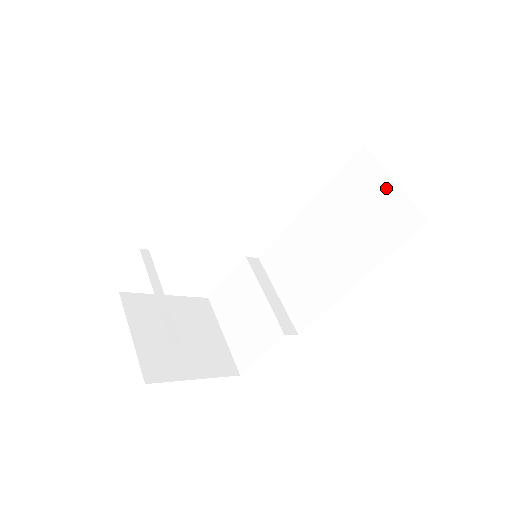
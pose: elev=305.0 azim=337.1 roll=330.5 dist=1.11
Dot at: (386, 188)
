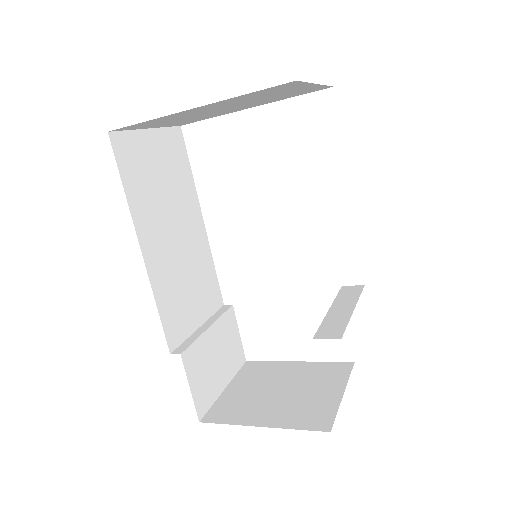
Dot at: occluded
